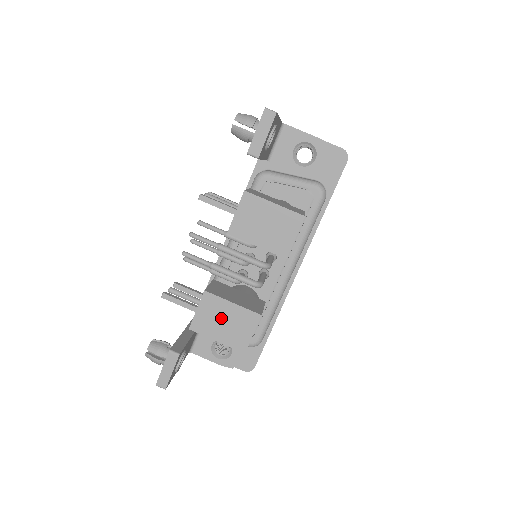
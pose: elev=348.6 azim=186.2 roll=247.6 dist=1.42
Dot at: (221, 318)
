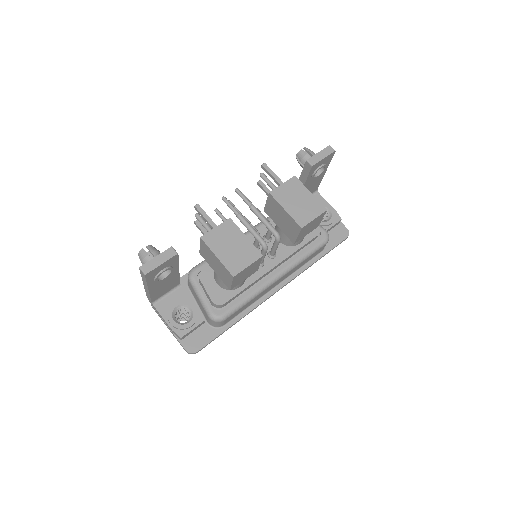
Dot at: (231, 242)
